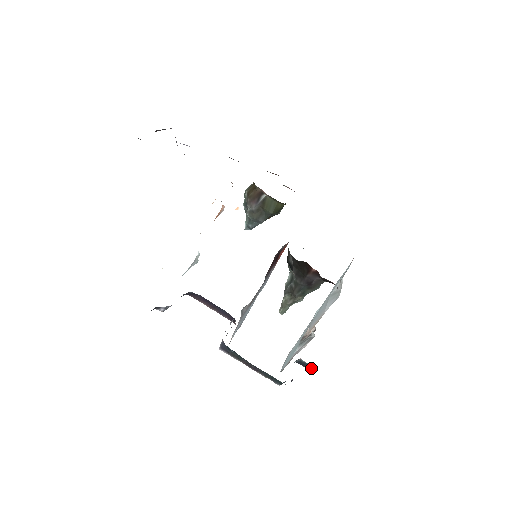
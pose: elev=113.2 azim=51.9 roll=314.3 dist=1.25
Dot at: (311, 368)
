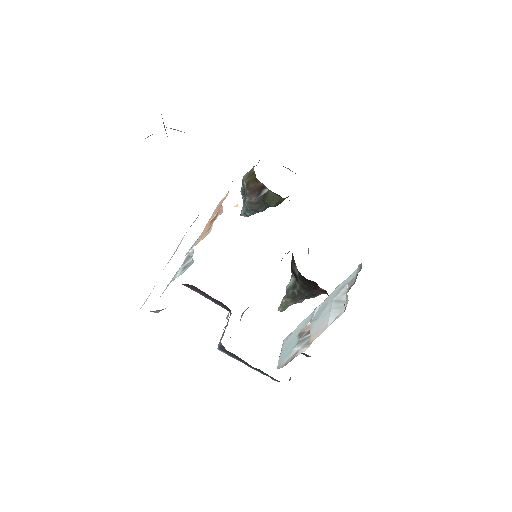
Dot at: (306, 355)
